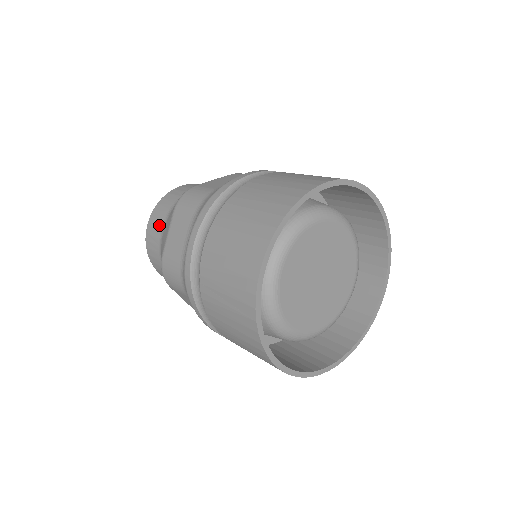
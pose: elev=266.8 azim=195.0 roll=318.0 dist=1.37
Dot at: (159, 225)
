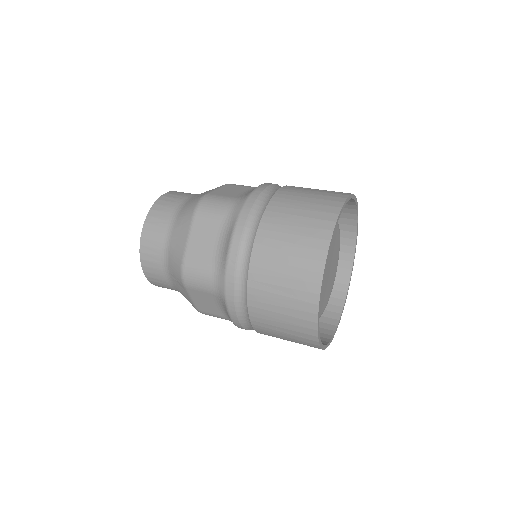
Dot at: (161, 230)
